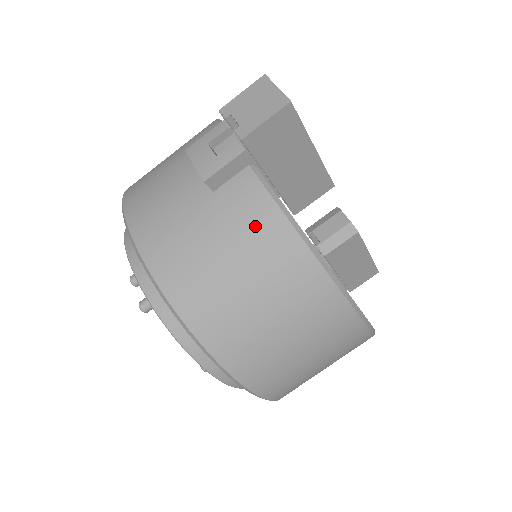
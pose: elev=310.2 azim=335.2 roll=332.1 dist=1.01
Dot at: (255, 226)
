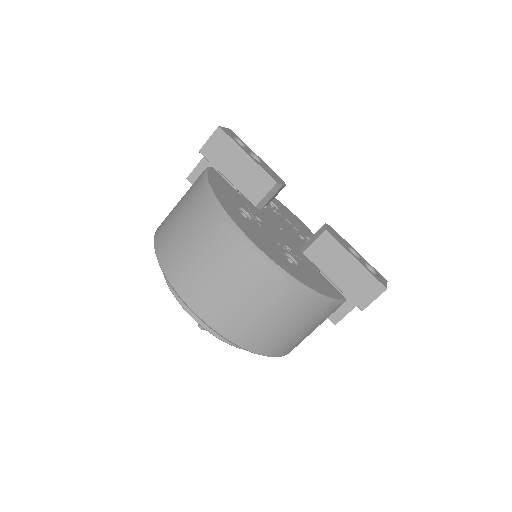
Dot at: (193, 187)
